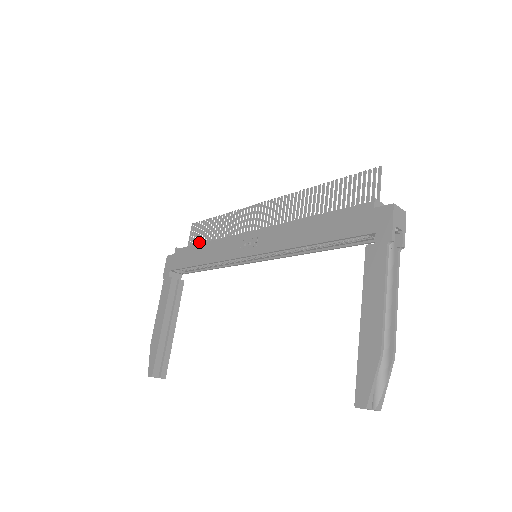
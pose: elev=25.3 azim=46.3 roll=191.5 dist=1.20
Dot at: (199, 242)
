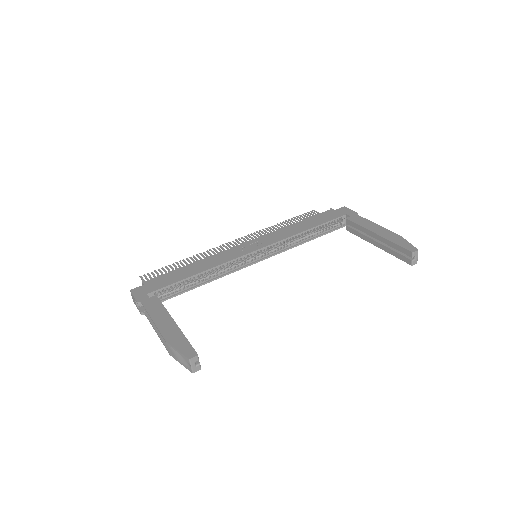
Dot at: occluded
